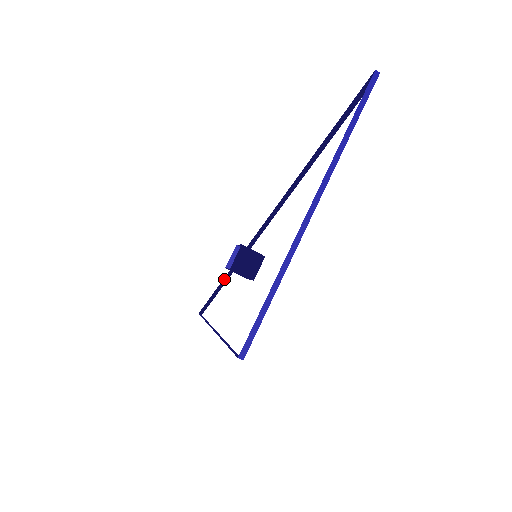
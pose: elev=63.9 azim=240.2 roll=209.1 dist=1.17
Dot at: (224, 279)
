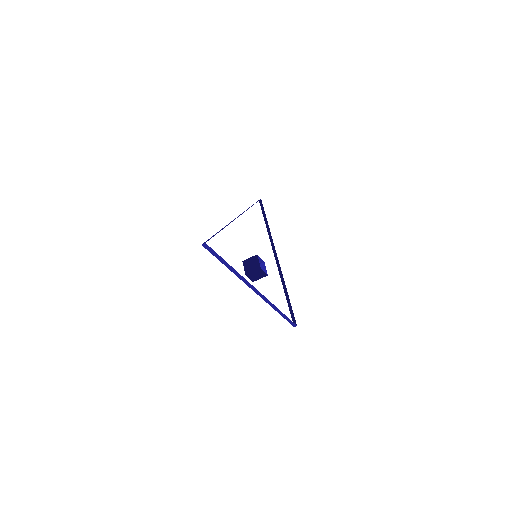
Dot at: occluded
